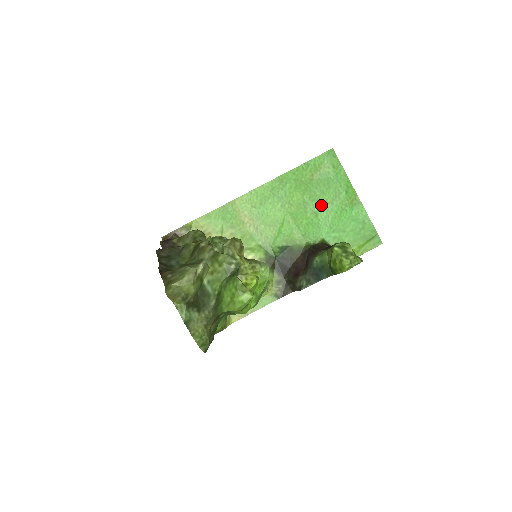
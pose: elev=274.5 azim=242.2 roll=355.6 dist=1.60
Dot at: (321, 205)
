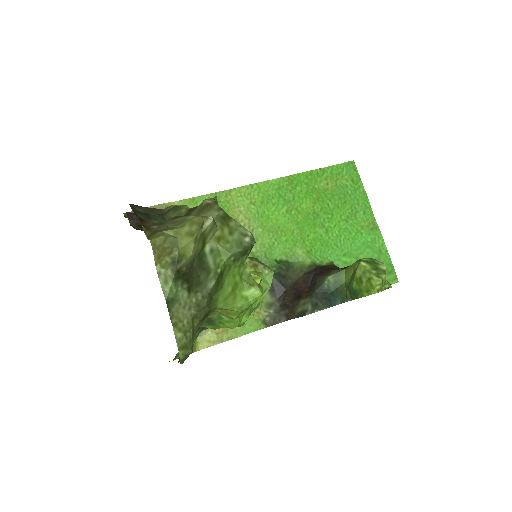
Dot at: (334, 220)
